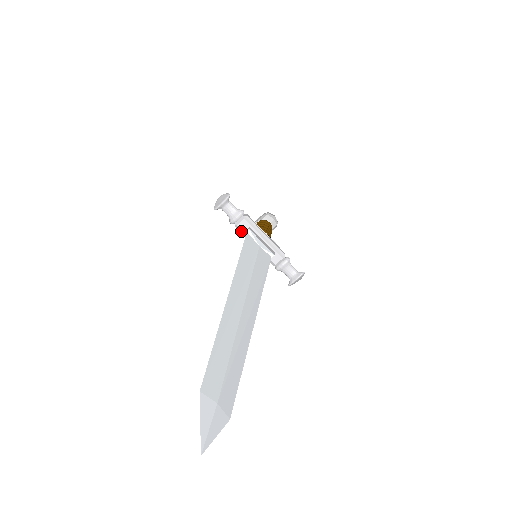
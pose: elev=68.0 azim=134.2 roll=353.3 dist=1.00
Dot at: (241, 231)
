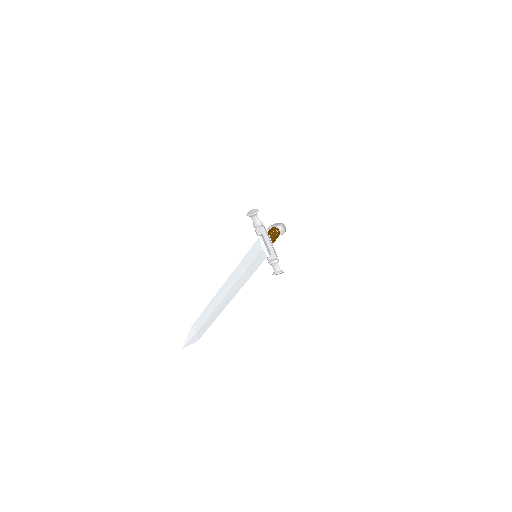
Dot at: (257, 234)
